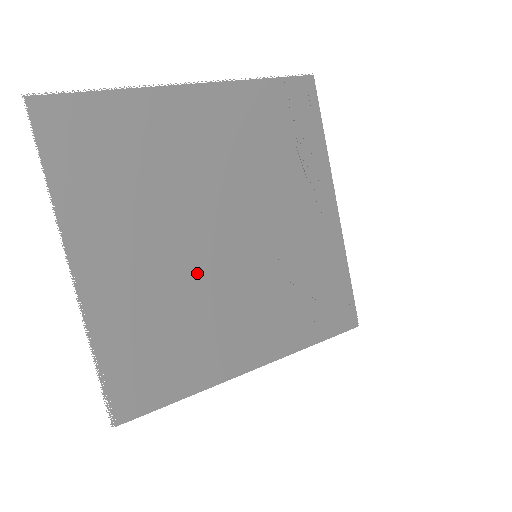
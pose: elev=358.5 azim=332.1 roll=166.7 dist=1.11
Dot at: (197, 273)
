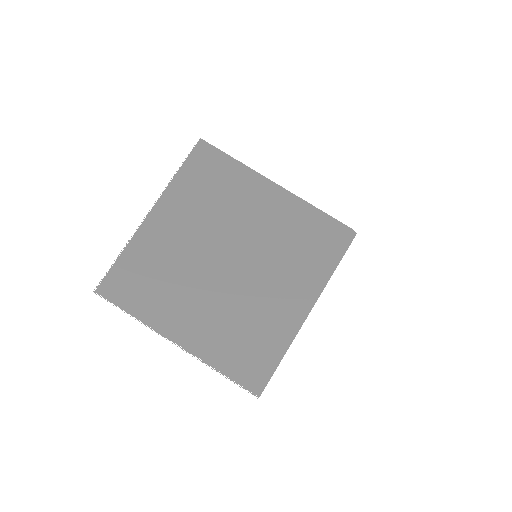
Dot at: (233, 293)
